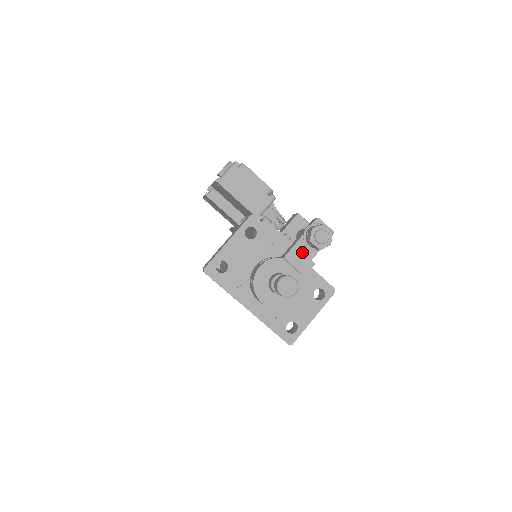
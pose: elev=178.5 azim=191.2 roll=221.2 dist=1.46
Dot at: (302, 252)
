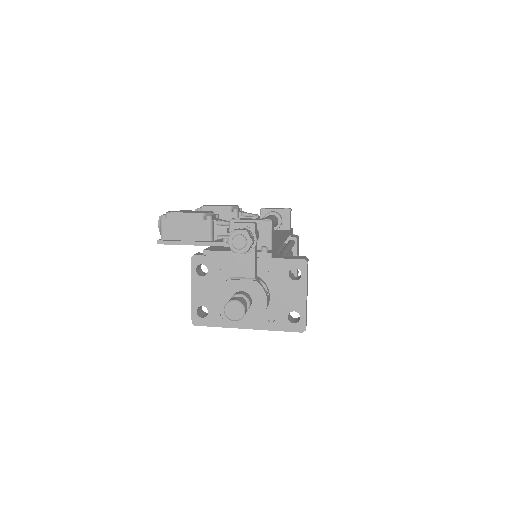
Dot at: (242, 261)
